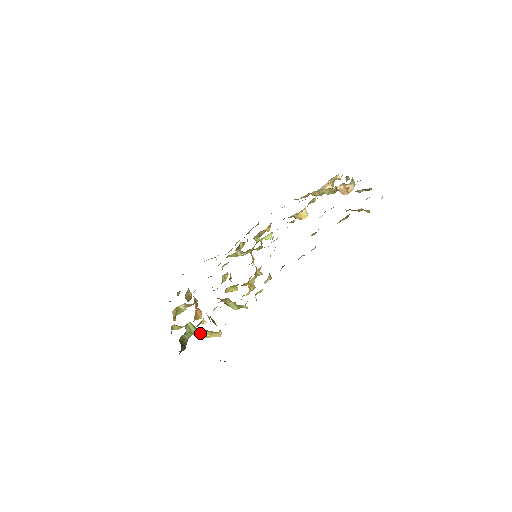
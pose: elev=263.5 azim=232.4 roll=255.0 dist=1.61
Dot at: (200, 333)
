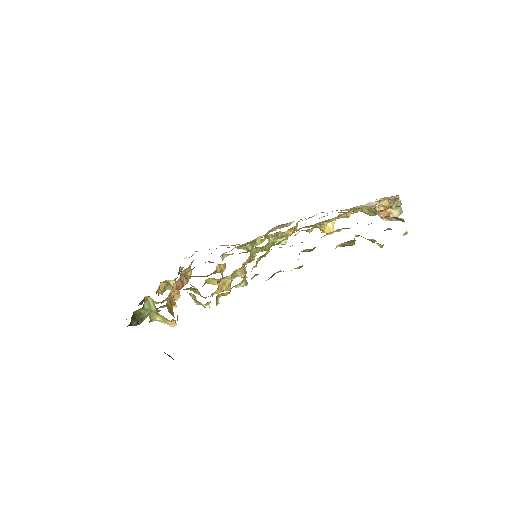
Dot at: (150, 313)
